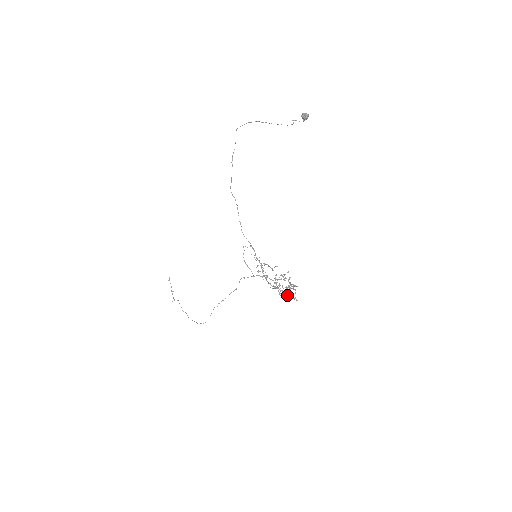
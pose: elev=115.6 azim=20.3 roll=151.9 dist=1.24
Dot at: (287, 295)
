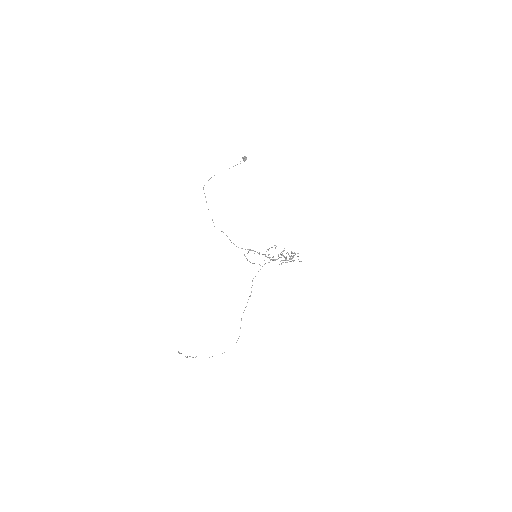
Dot at: (293, 261)
